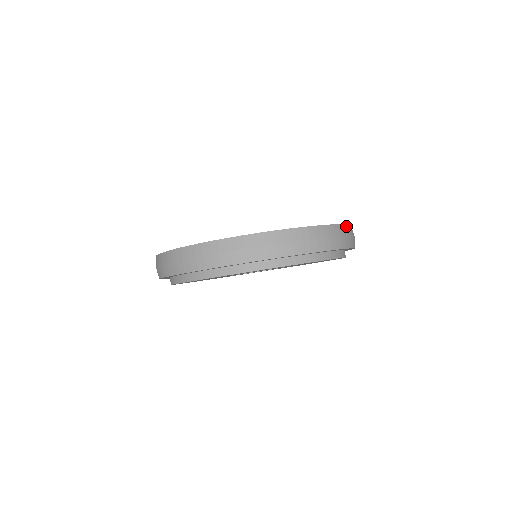
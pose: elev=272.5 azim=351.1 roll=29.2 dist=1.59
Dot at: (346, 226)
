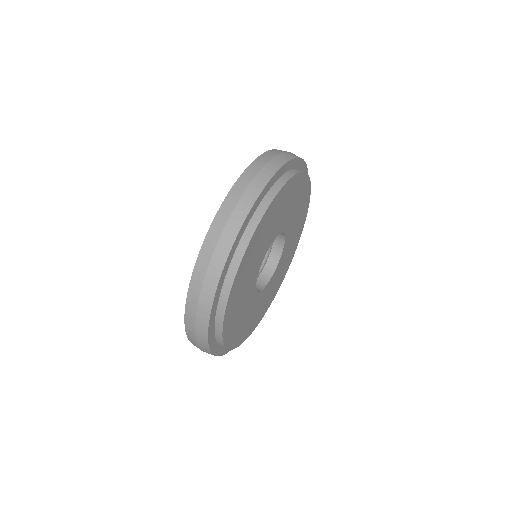
Dot at: occluded
